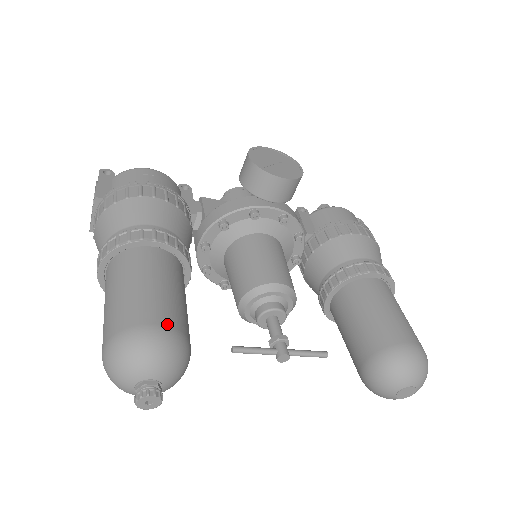
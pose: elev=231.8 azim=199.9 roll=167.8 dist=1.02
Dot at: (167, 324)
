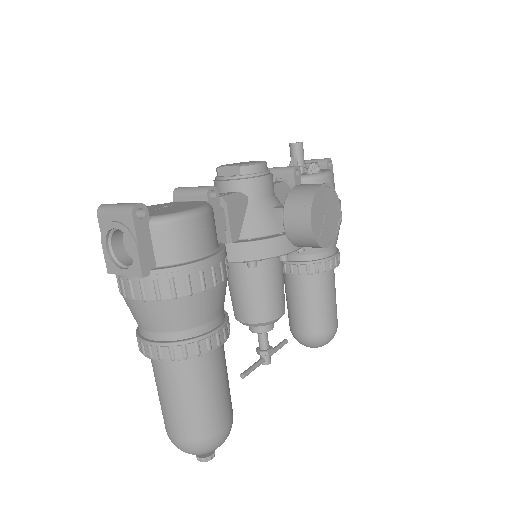
Dot at: (230, 421)
